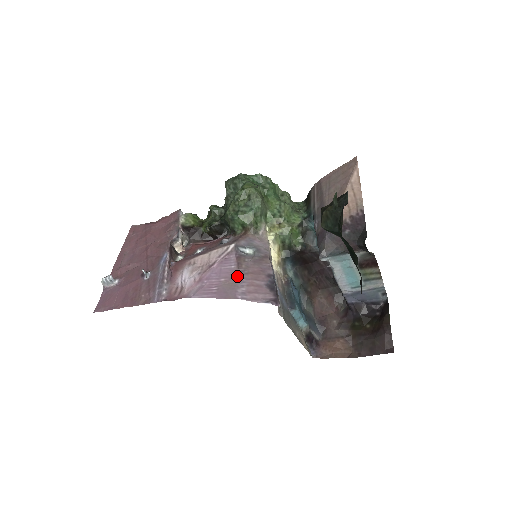
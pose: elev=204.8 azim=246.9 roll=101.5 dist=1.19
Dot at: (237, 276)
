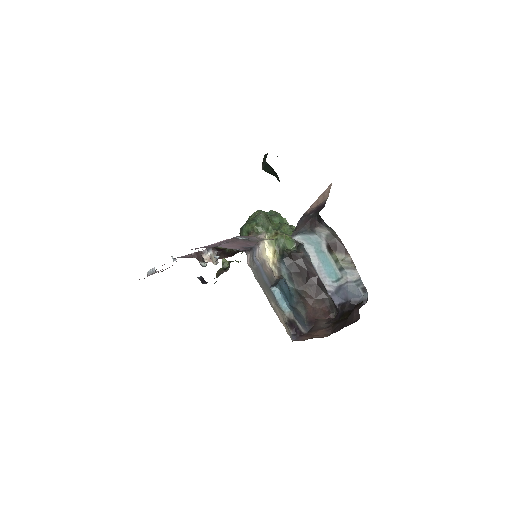
Dot at: (225, 242)
